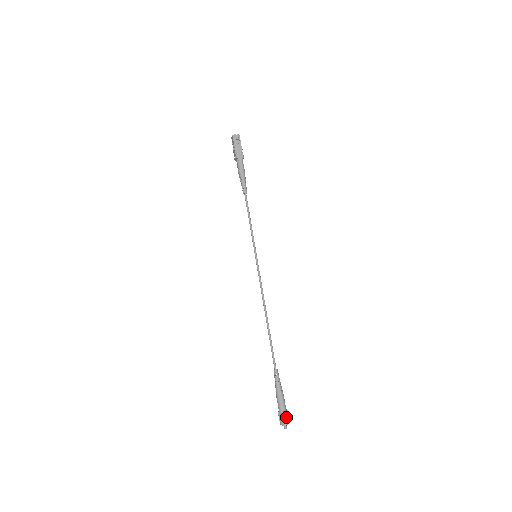
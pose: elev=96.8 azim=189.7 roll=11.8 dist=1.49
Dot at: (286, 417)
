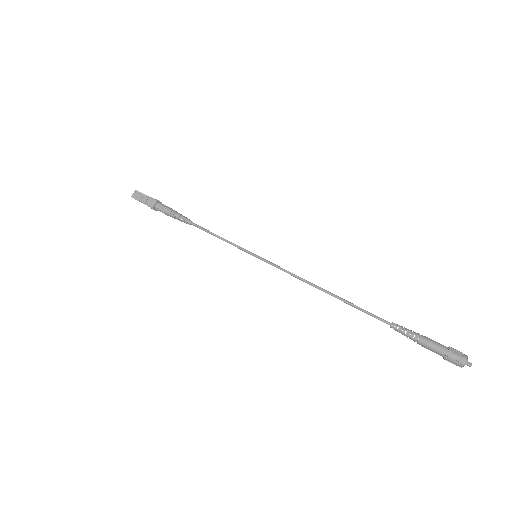
Dot at: (457, 351)
